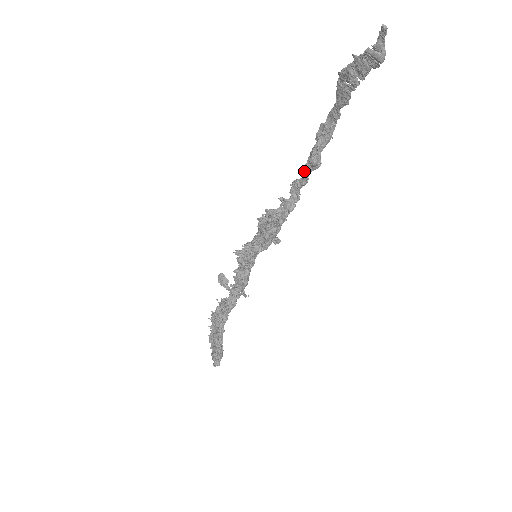
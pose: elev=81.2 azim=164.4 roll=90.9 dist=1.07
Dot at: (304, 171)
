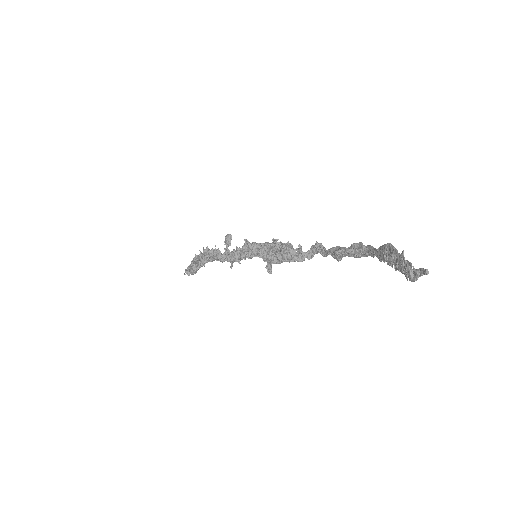
Dot at: (329, 249)
